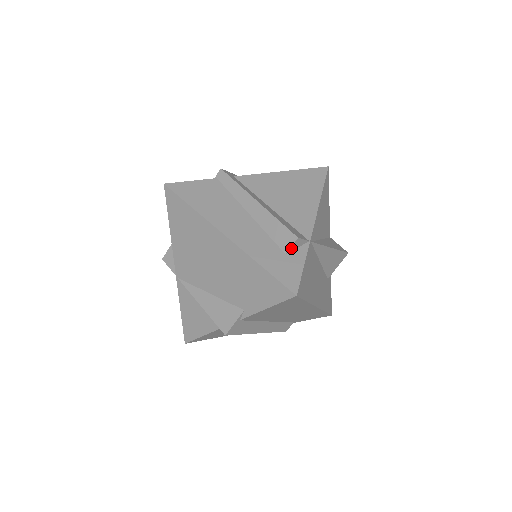
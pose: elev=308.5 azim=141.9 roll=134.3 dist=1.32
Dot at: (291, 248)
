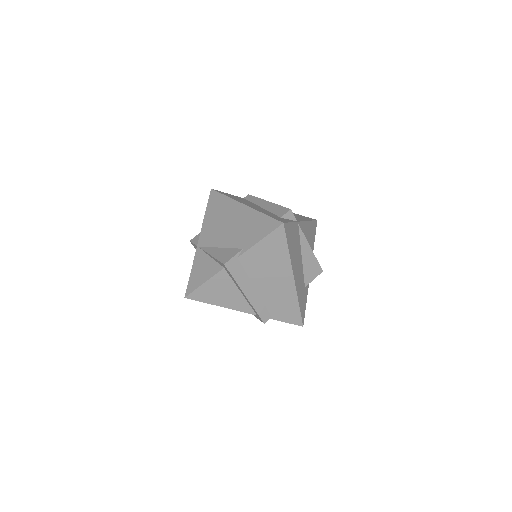
Dot at: (285, 215)
